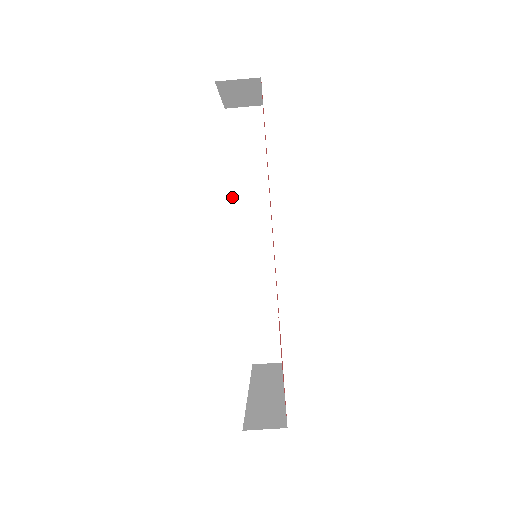
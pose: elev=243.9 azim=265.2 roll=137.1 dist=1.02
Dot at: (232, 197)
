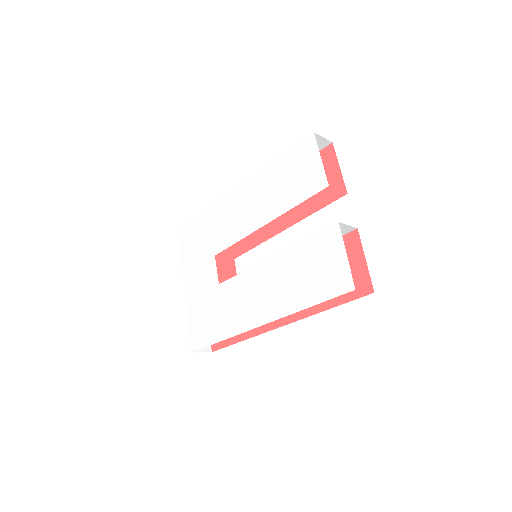
Dot at: (282, 252)
